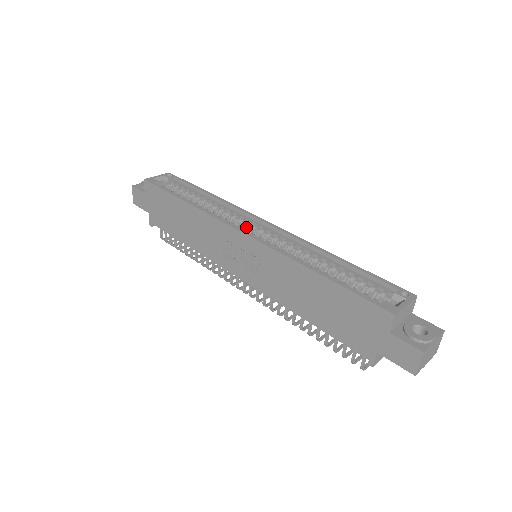
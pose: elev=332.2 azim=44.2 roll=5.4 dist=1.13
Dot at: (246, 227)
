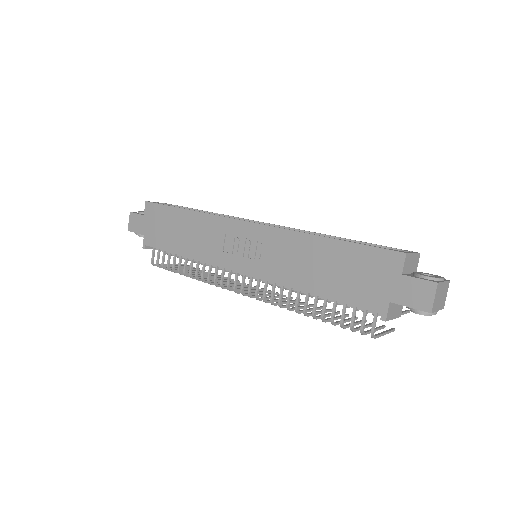
Dot at: occluded
